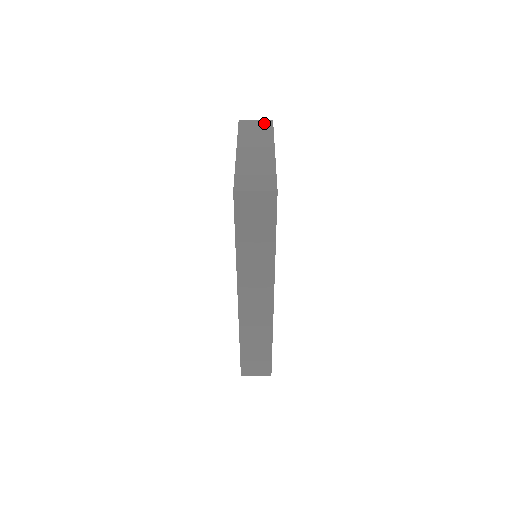
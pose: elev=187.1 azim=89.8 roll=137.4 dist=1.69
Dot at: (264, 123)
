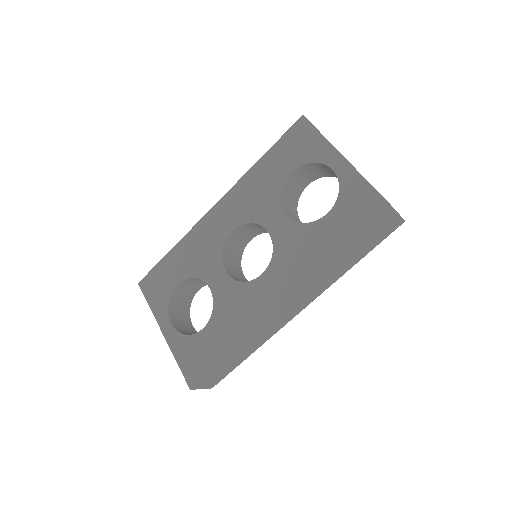
Dot at: occluded
